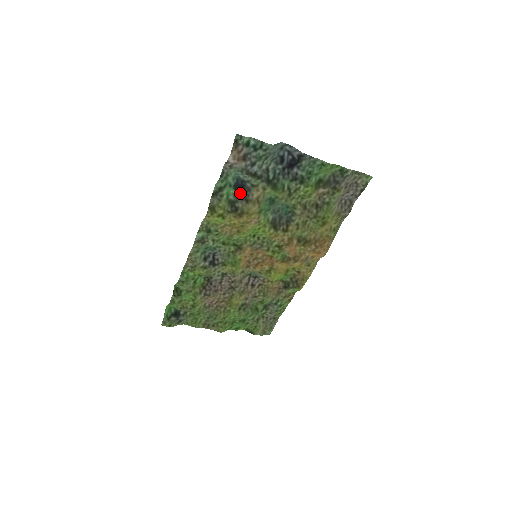
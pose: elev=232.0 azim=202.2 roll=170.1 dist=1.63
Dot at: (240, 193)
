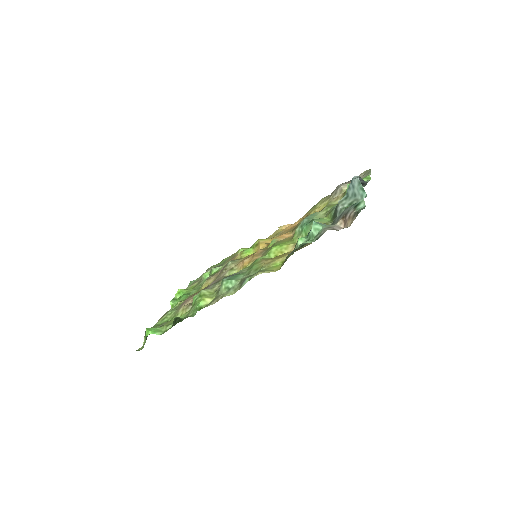
Dot at: occluded
